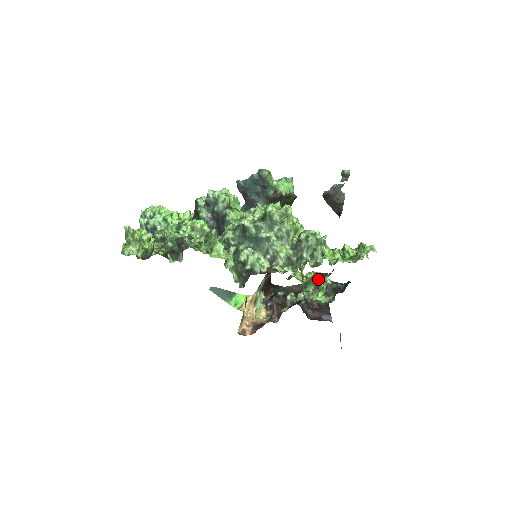
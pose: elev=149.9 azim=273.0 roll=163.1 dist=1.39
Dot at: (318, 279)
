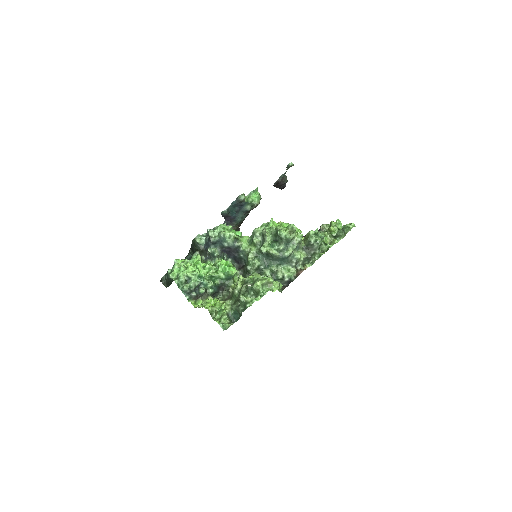
Dot at: occluded
